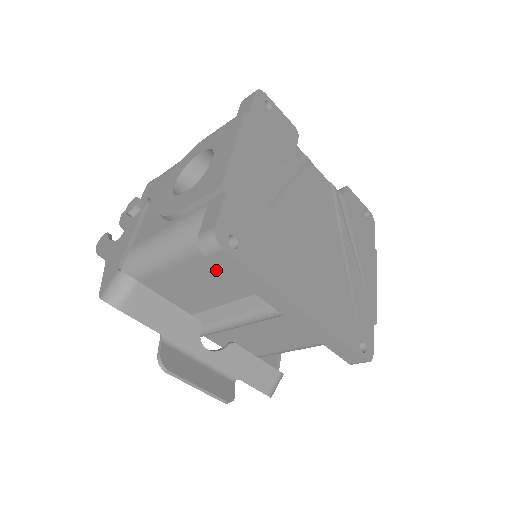
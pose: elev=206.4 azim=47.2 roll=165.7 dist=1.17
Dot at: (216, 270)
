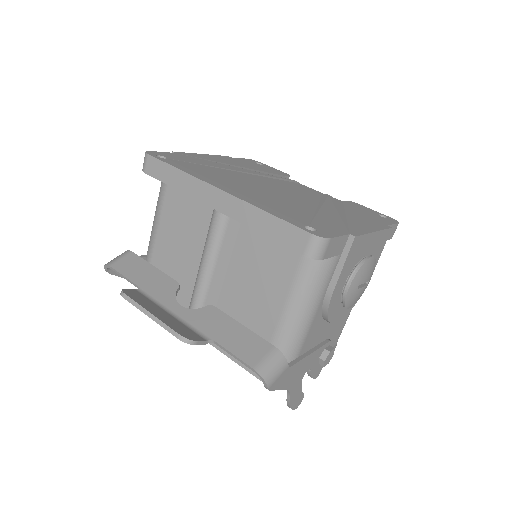
Dot at: (178, 217)
